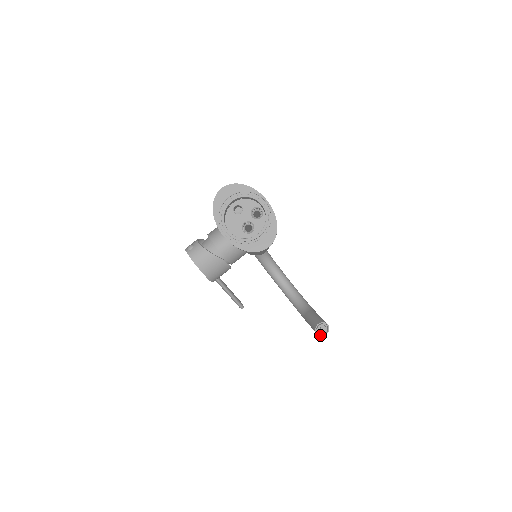
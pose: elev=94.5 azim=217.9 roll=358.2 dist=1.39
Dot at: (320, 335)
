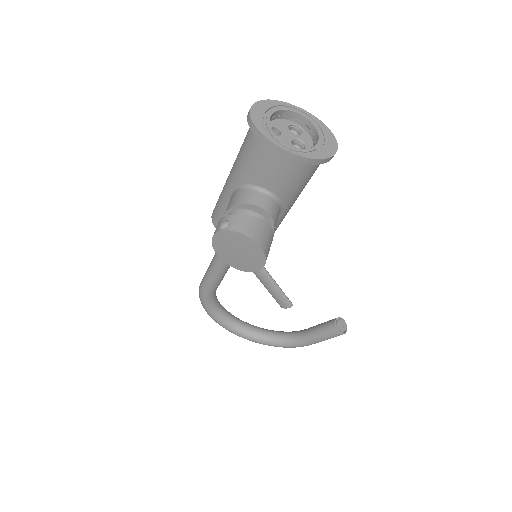
Dot at: (343, 333)
